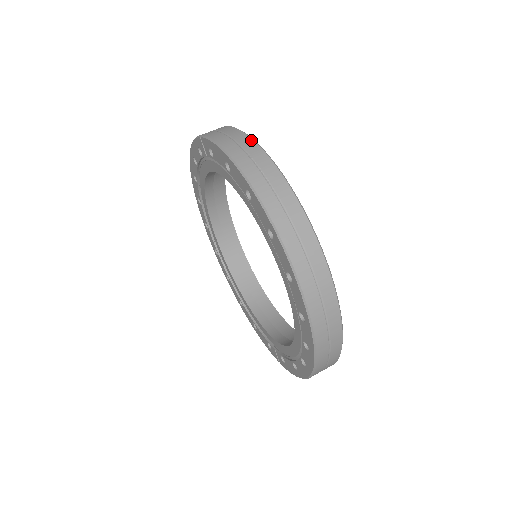
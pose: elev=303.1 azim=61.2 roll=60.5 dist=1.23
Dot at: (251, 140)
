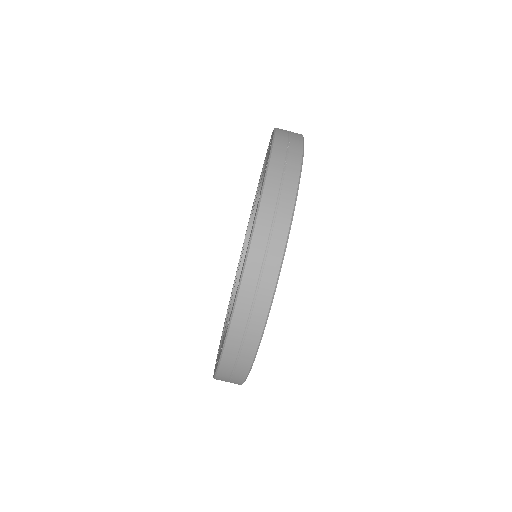
Dot at: (301, 138)
